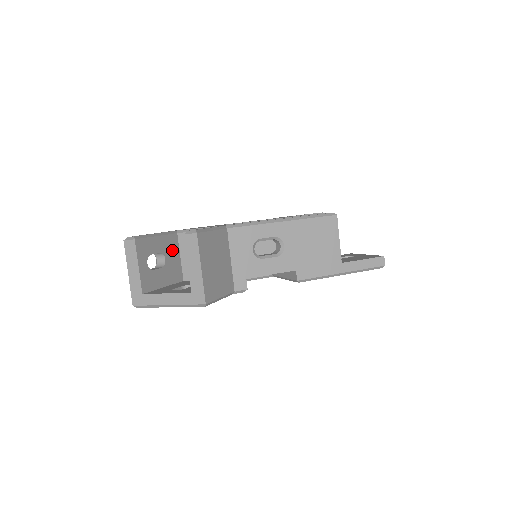
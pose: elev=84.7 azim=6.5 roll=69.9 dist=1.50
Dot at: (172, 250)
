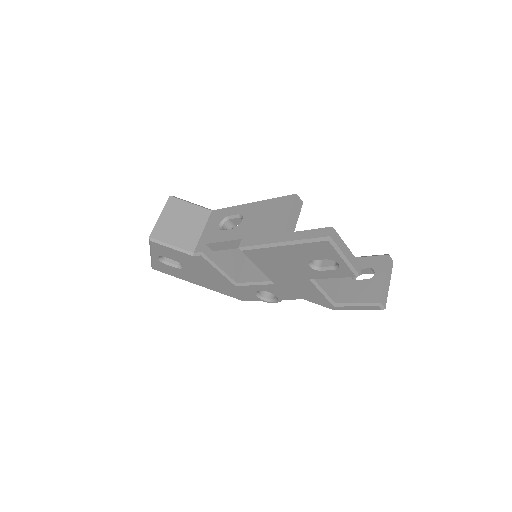
Dot at: occluded
